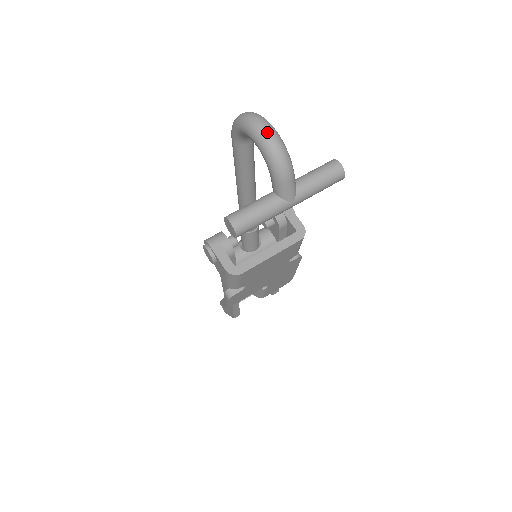
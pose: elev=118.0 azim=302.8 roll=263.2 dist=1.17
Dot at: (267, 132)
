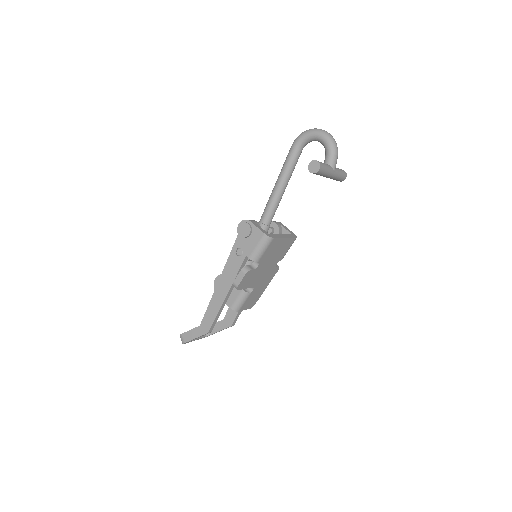
Dot at: (329, 133)
